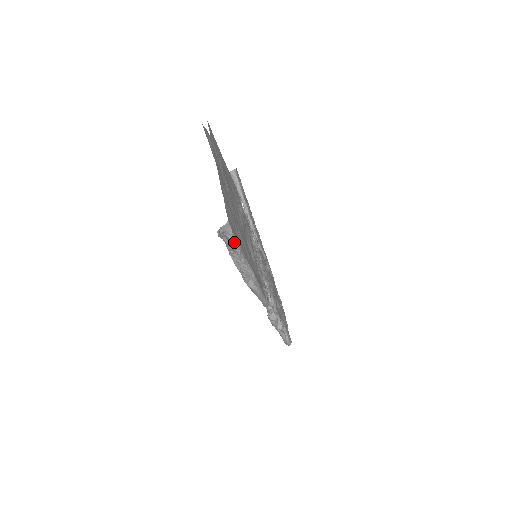
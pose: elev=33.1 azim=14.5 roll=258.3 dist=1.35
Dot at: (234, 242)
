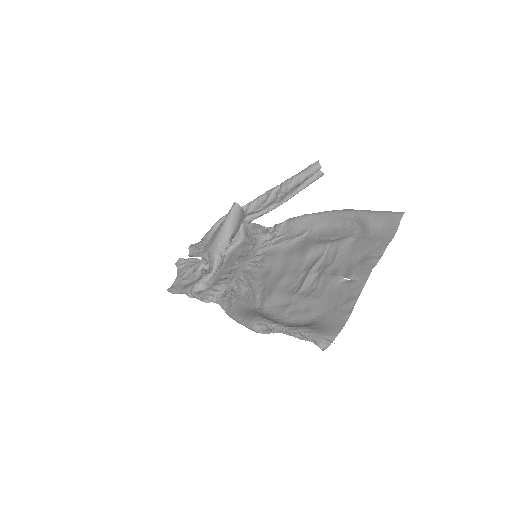
Dot at: occluded
